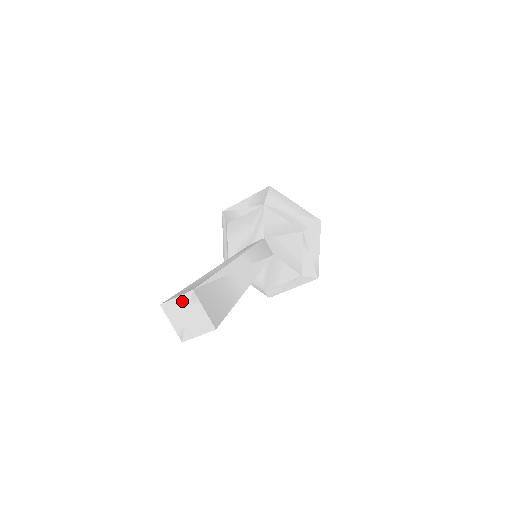
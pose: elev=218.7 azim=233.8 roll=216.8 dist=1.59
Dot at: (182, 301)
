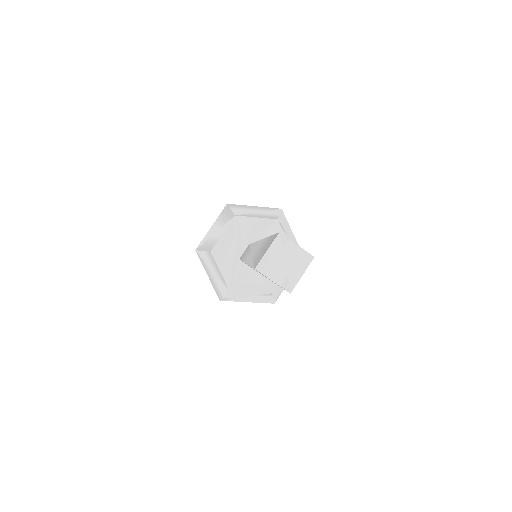
Dot at: (274, 250)
